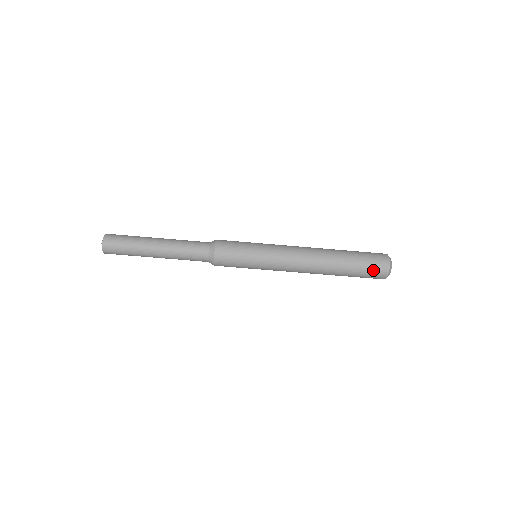
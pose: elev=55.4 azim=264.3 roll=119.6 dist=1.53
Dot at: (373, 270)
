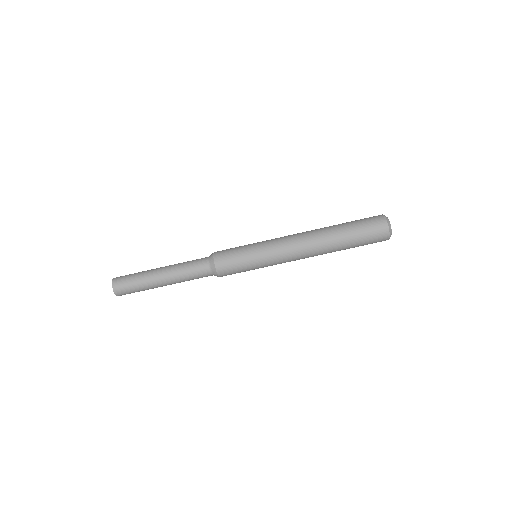
Dot at: (371, 228)
